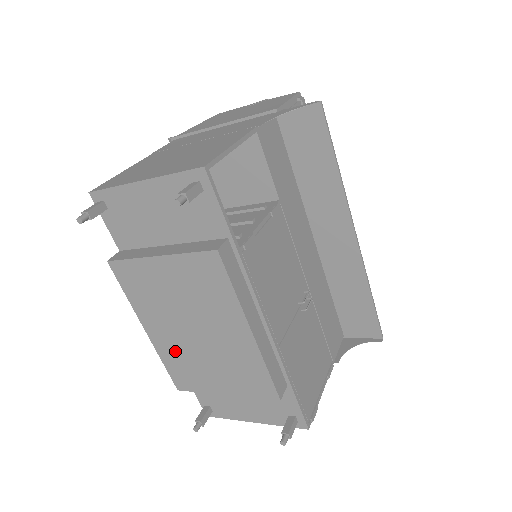
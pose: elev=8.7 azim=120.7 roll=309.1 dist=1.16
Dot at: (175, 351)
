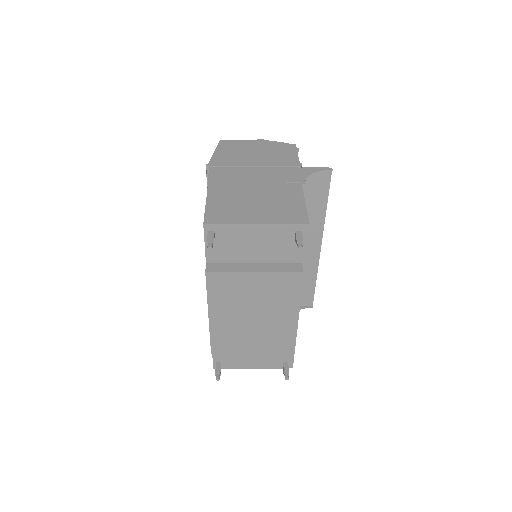
Dot at: (227, 329)
